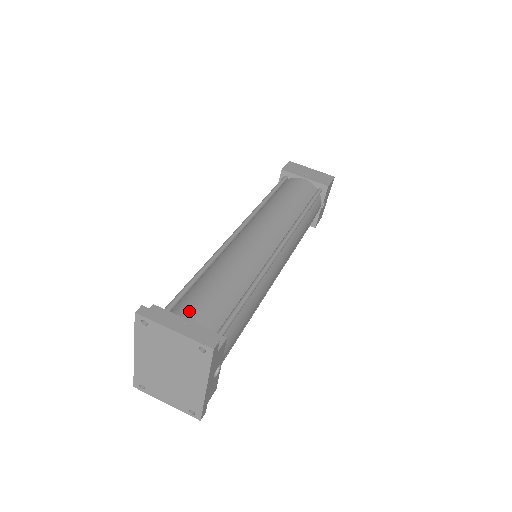
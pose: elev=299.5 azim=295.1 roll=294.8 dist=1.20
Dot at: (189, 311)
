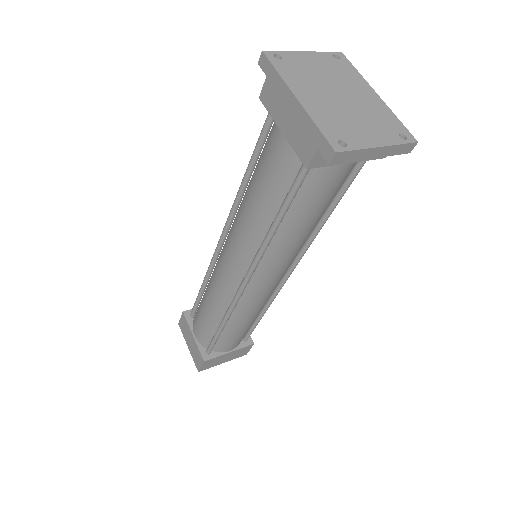
Dot at: occluded
